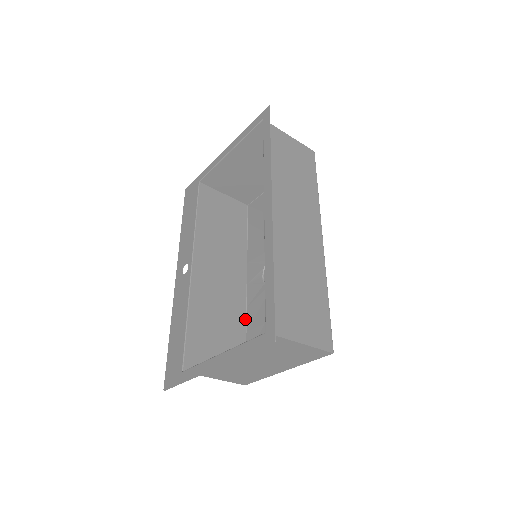
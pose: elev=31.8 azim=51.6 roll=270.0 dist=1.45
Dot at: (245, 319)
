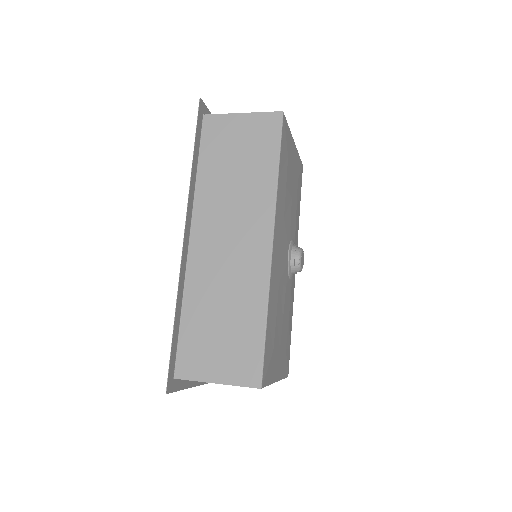
Dot at: occluded
